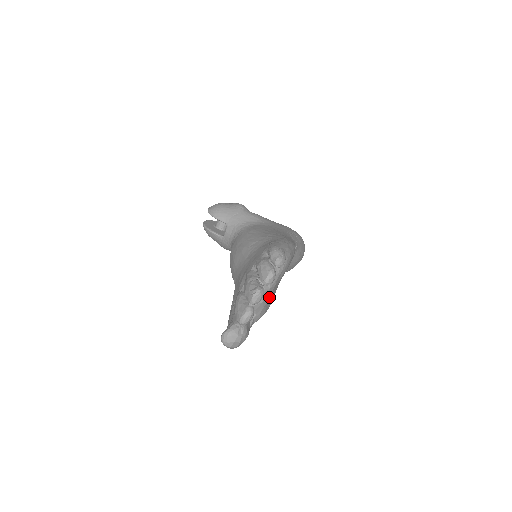
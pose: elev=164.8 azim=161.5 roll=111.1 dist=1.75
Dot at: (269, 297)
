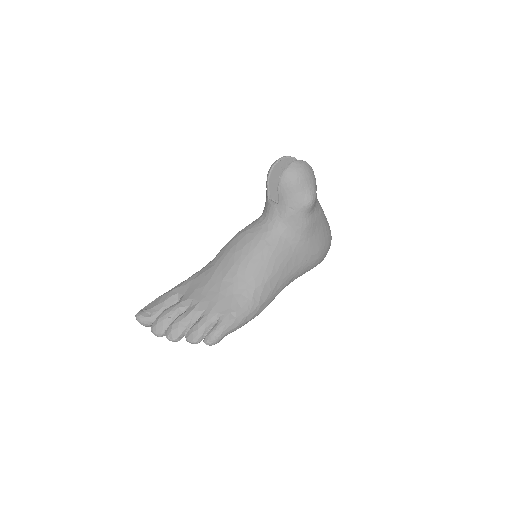
Dot at: occluded
